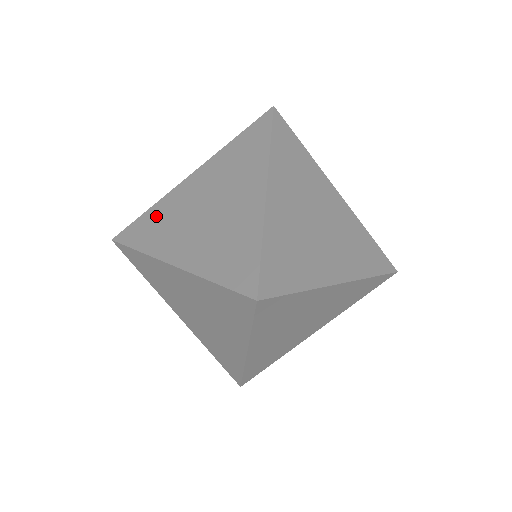
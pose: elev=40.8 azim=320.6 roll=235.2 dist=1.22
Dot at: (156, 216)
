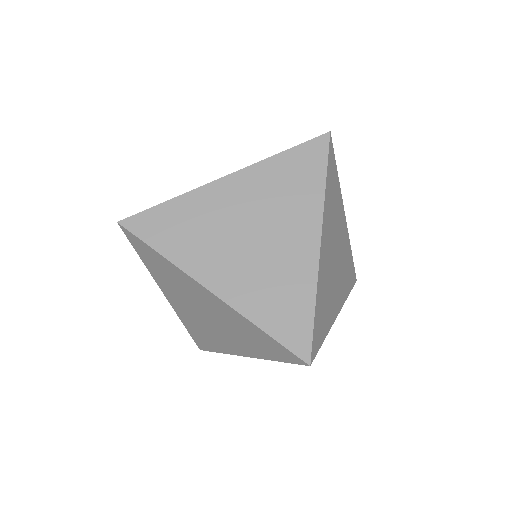
Dot at: (182, 216)
